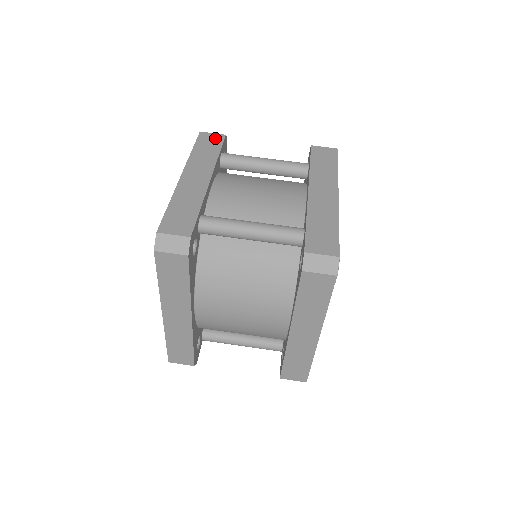
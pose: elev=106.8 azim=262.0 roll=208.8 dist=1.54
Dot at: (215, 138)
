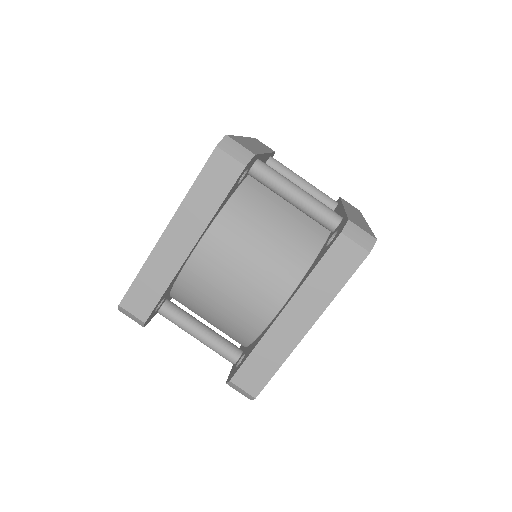
Dot at: (268, 147)
